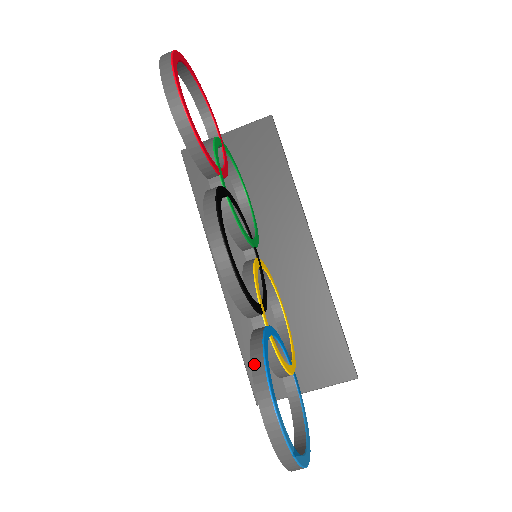
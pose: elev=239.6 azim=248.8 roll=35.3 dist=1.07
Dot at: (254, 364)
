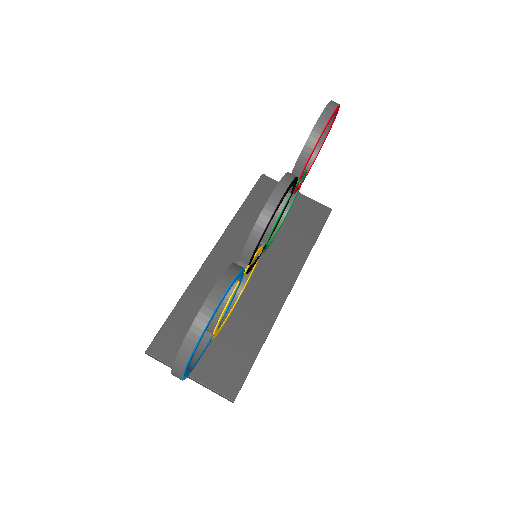
Dot at: (231, 268)
